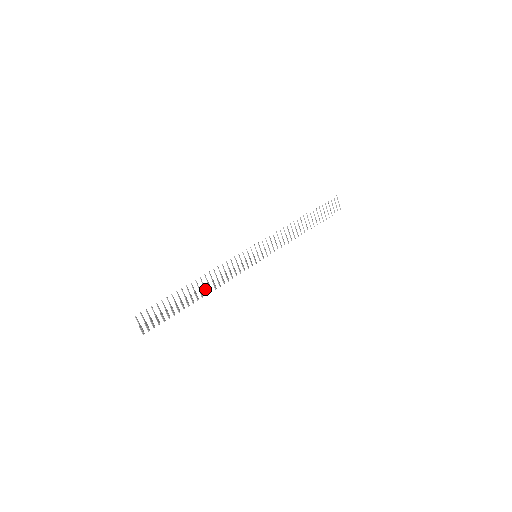
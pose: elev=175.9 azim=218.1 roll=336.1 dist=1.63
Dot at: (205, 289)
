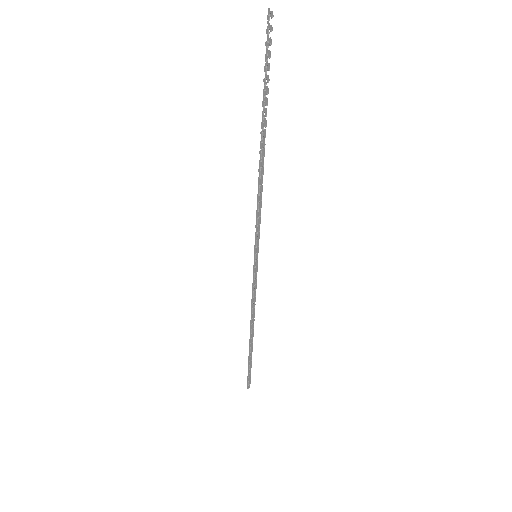
Dot at: (261, 162)
